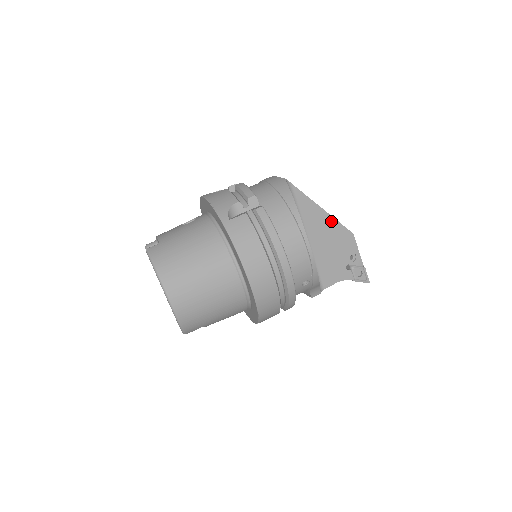
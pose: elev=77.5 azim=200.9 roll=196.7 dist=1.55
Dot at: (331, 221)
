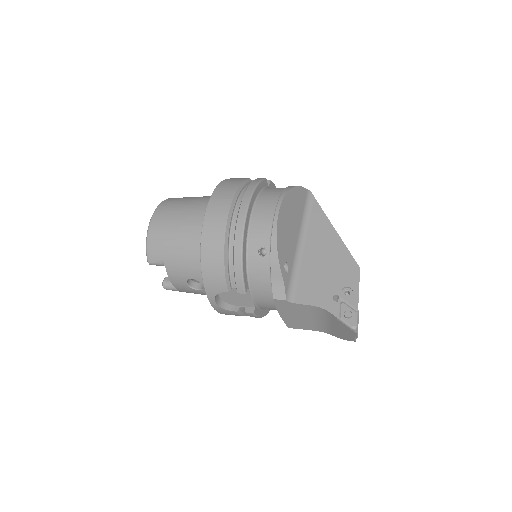
Dot at: (339, 244)
